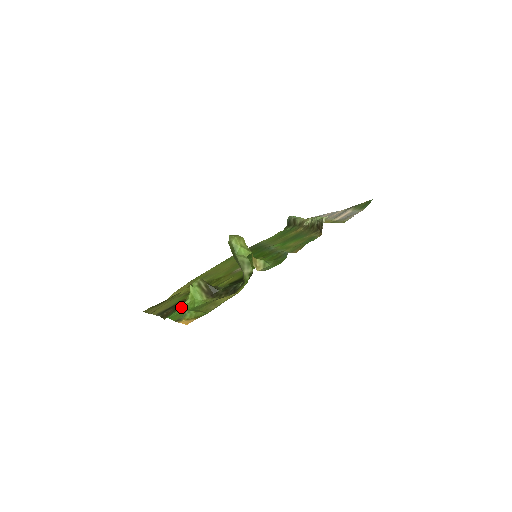
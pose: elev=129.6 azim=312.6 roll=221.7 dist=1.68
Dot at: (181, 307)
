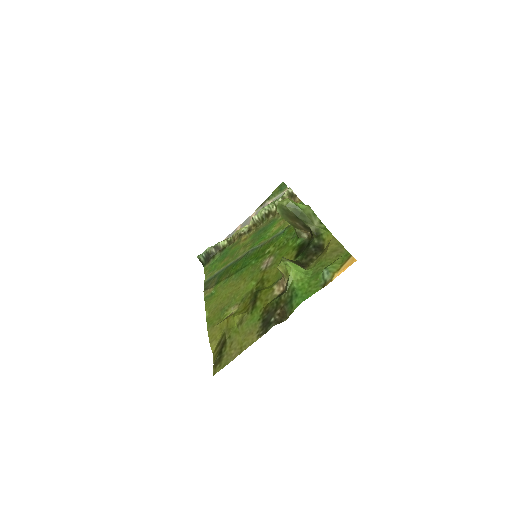
Dot at: (296, 290)
